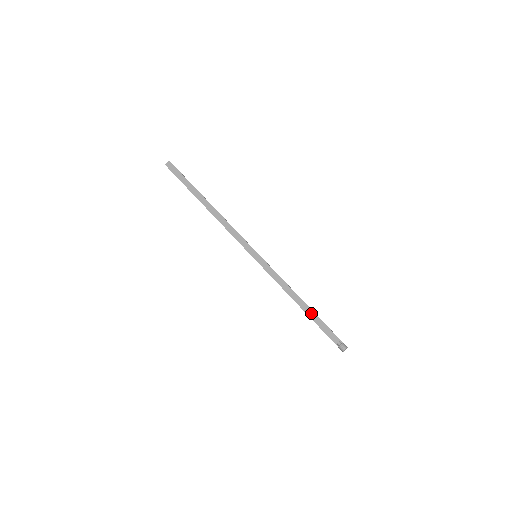
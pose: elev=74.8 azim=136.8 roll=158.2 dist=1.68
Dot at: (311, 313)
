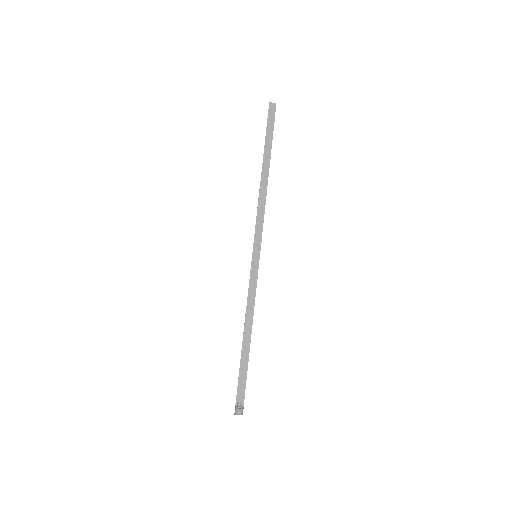
Dot at: (246, 353)
